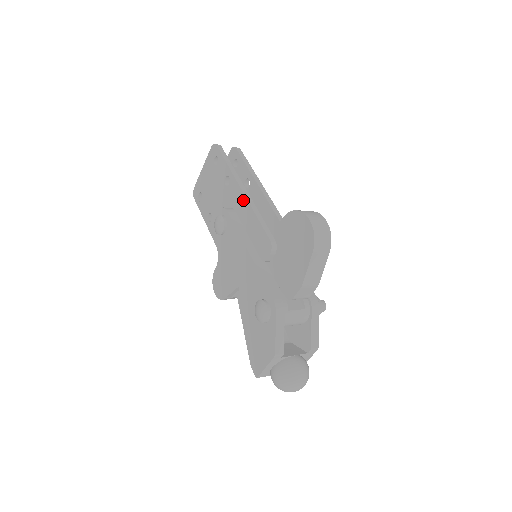
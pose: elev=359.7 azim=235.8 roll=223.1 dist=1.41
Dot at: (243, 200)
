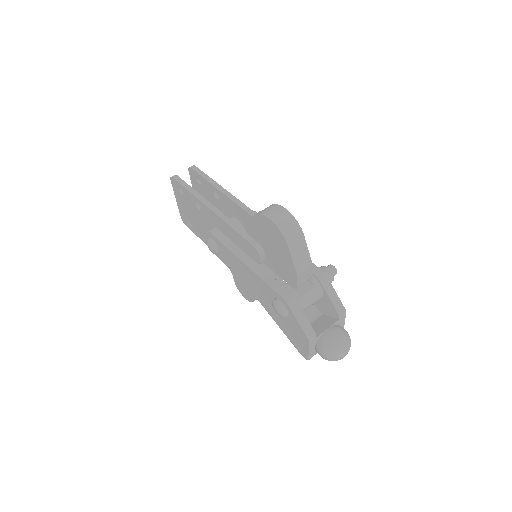
Dot at: (217, 218)
